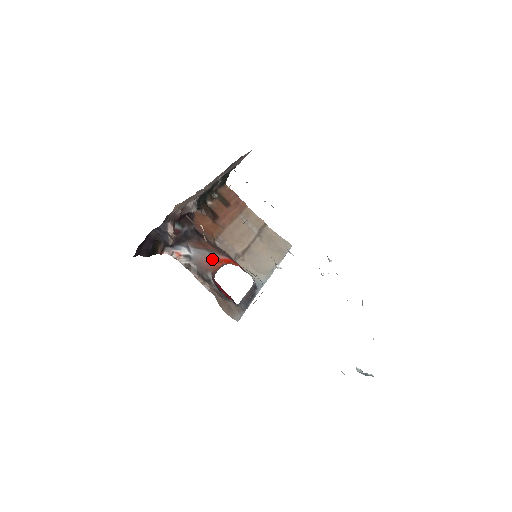
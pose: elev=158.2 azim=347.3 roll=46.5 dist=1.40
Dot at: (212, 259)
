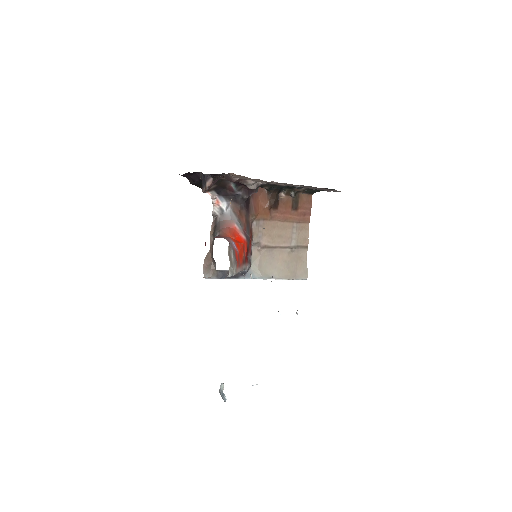
Dot at: (233, 228)
